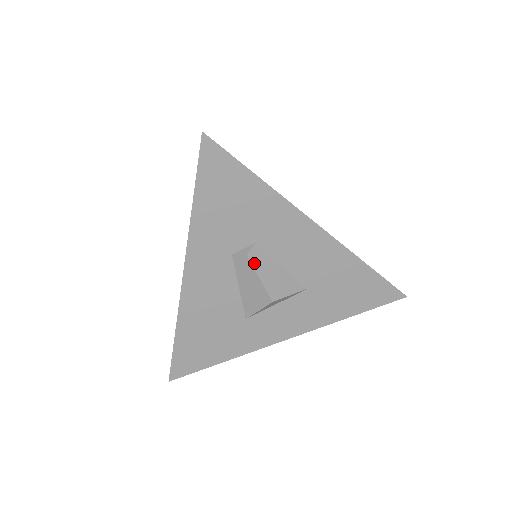
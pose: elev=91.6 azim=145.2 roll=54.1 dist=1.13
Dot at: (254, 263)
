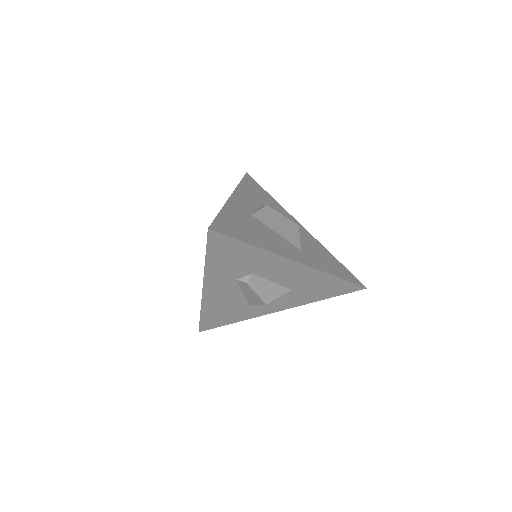
Dot at: (252, 286)
